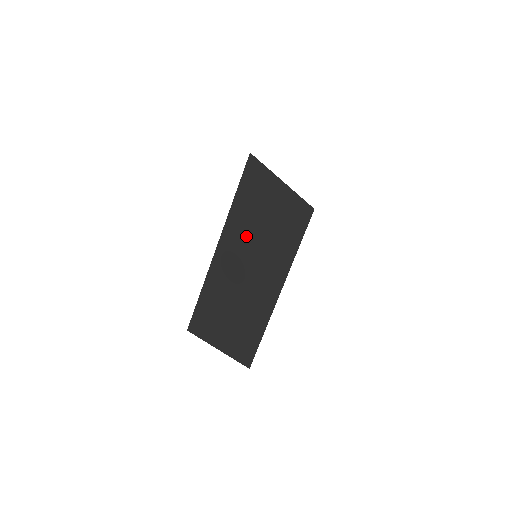
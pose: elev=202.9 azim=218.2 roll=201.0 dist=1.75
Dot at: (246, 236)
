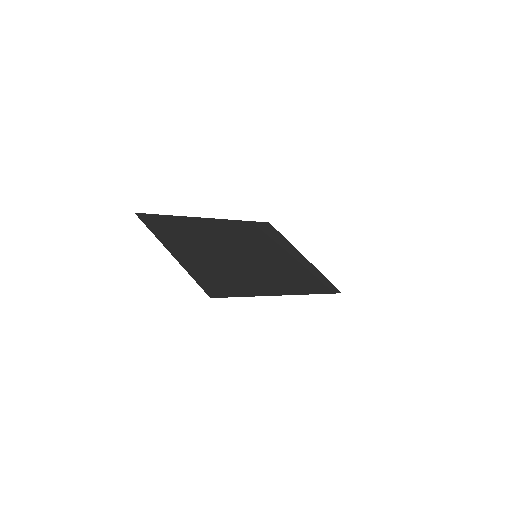
Dot at: (248, 241)
